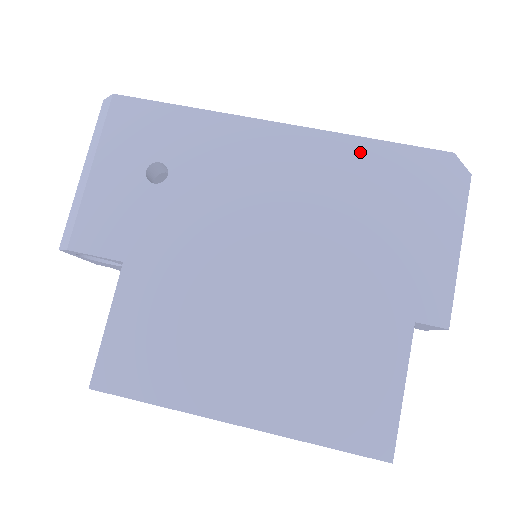
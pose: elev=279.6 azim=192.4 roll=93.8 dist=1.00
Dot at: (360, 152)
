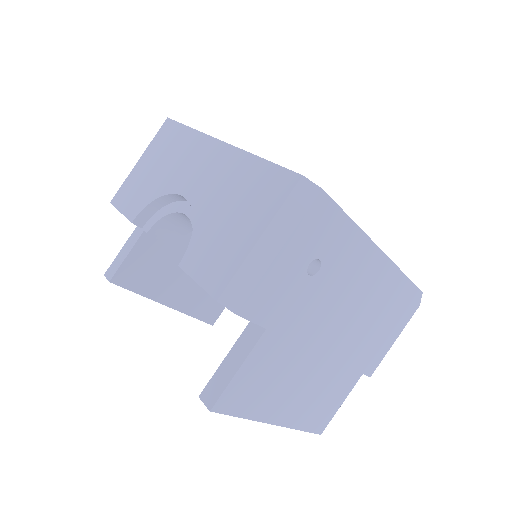
Dot at: (398, 282)
